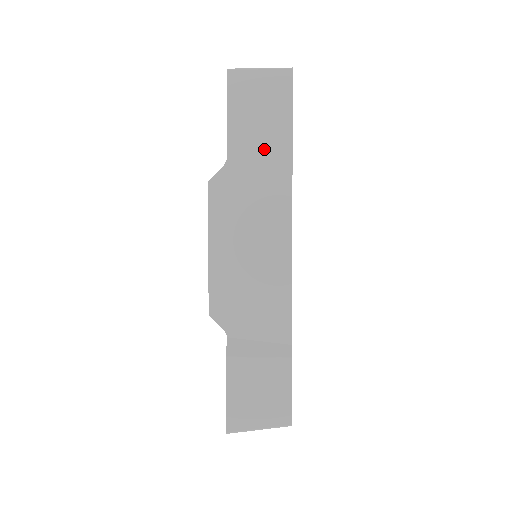
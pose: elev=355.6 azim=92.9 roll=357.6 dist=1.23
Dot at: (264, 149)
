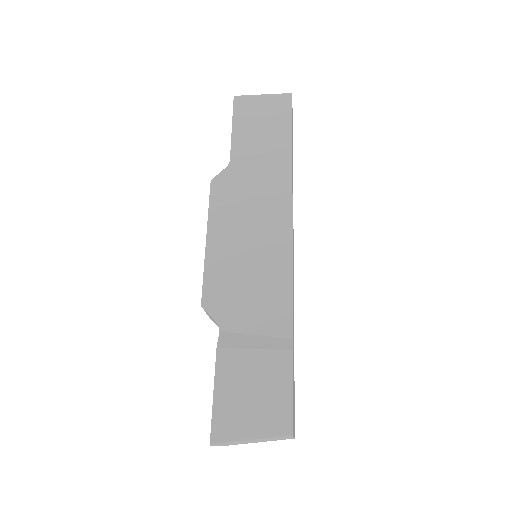
Dot at: (265, 153)
